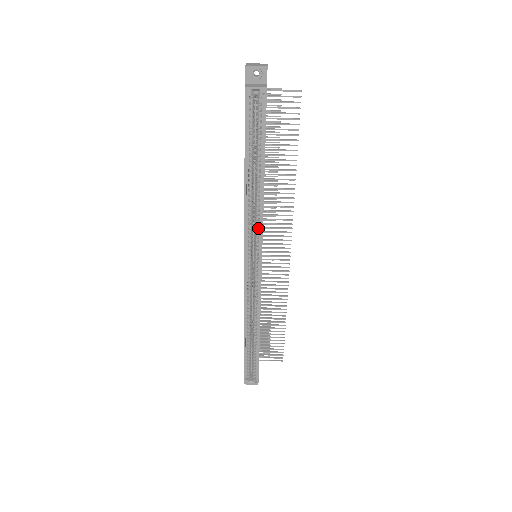
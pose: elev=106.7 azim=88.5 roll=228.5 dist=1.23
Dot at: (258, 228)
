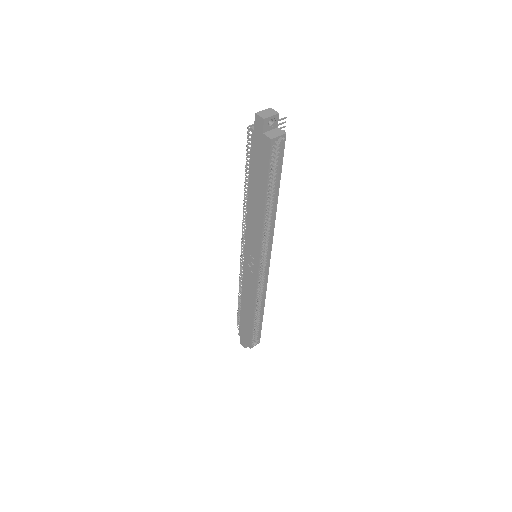
Dot at: (267, 237)
